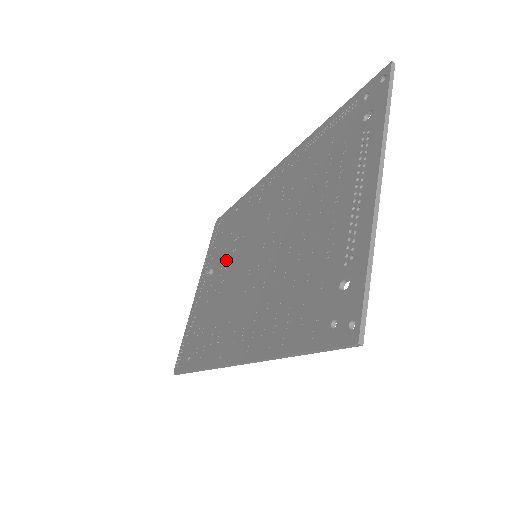
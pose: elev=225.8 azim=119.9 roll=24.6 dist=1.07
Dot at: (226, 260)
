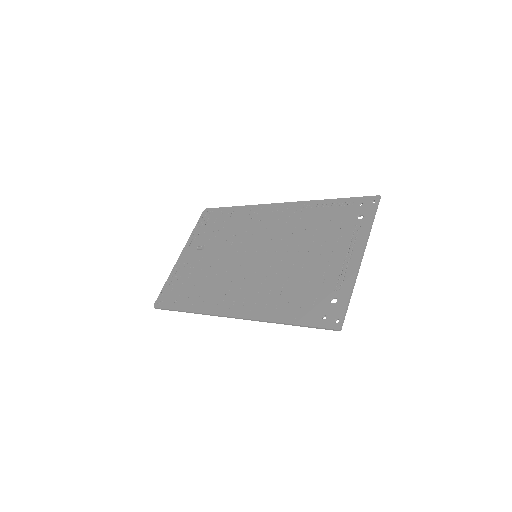
Dot at: (221, 246)
